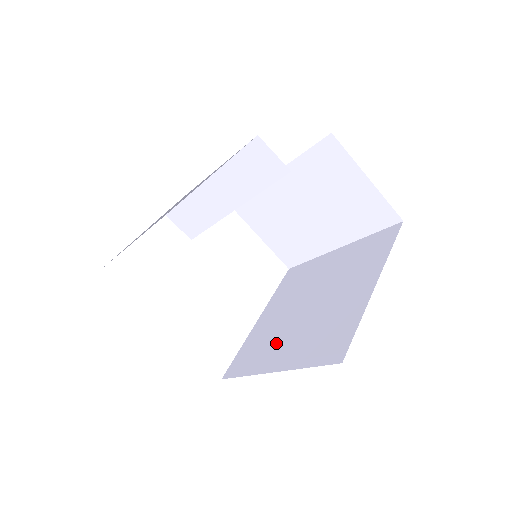
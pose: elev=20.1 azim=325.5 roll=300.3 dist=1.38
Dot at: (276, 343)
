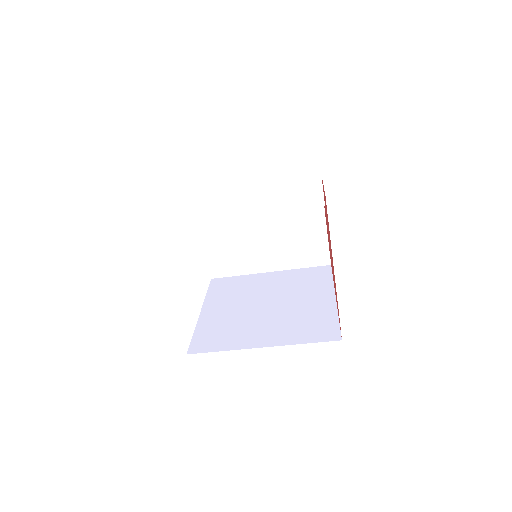
Dot at: (249, 329)
